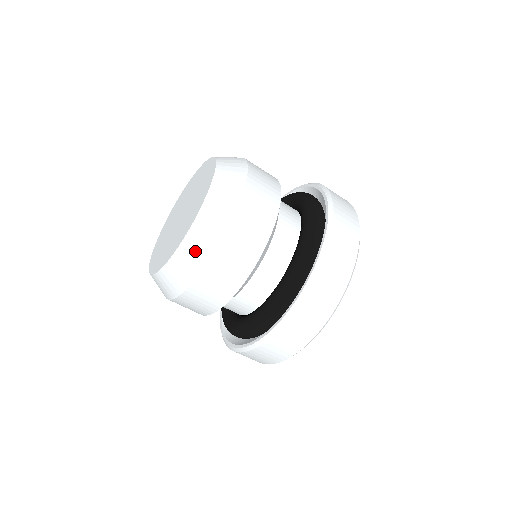
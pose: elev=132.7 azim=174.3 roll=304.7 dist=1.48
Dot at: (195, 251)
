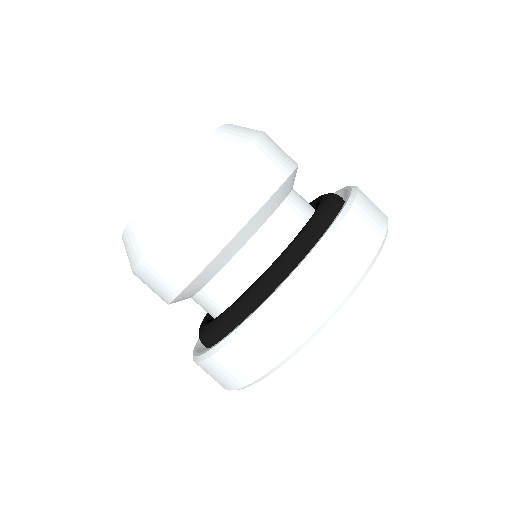
Dot at: (138, 235)
